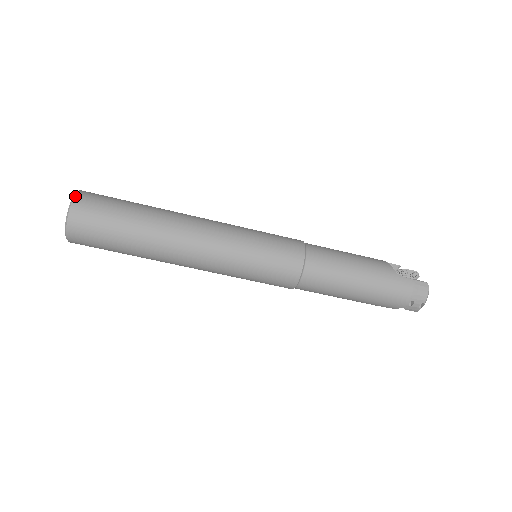
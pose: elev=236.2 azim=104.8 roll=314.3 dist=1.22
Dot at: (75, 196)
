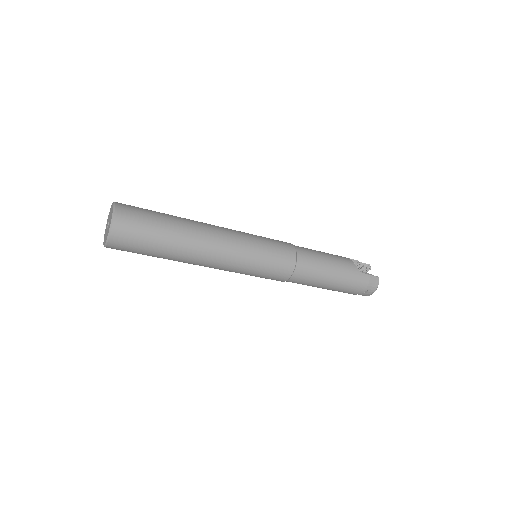
Dot at: (115, 211)
